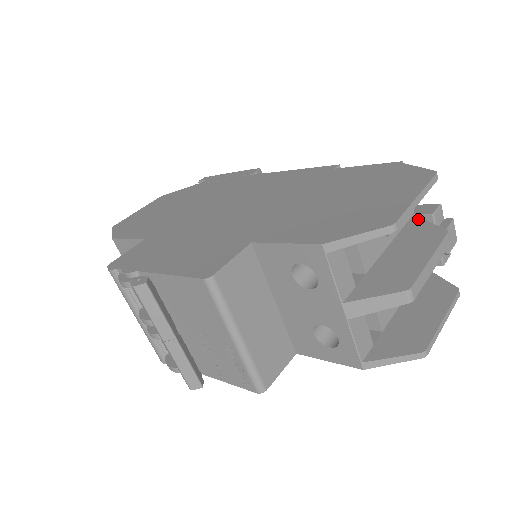
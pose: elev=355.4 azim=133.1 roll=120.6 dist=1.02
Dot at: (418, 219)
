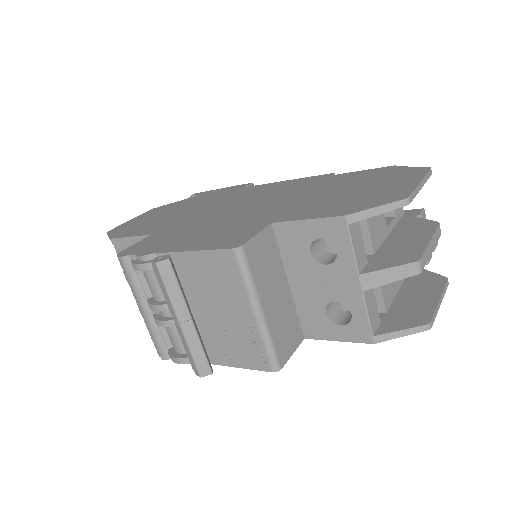
Dot at: (409, 216)
